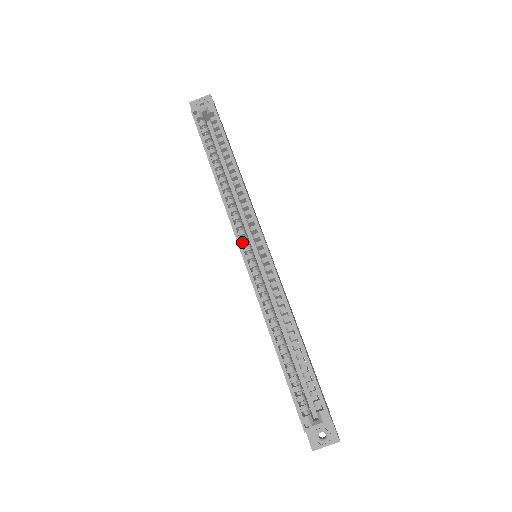
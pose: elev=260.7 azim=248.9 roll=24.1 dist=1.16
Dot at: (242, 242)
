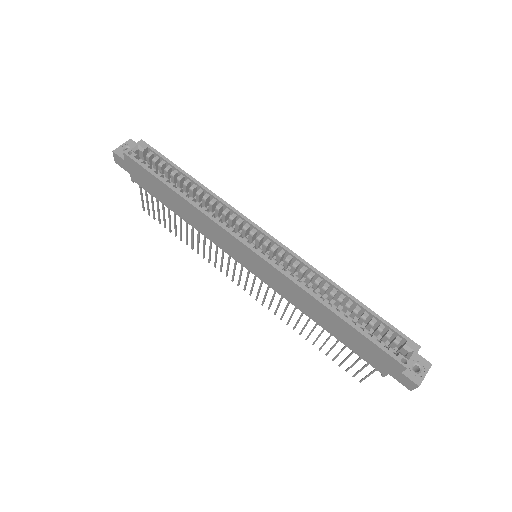
Dot at: (244, 241)
